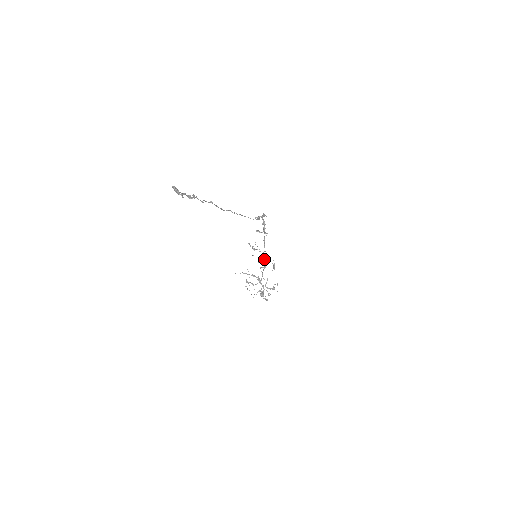
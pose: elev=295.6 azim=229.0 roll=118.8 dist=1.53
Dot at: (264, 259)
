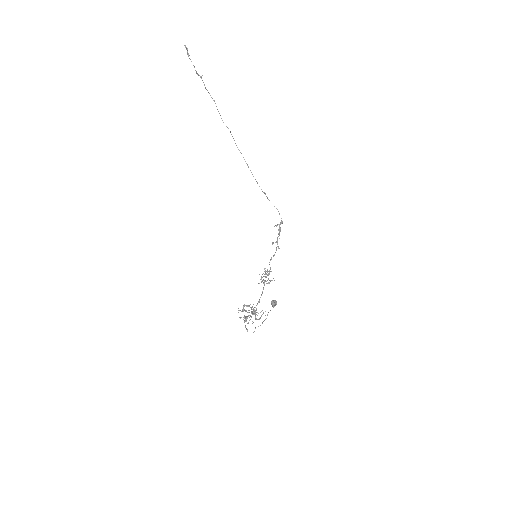
Dot at: (274, 301)
